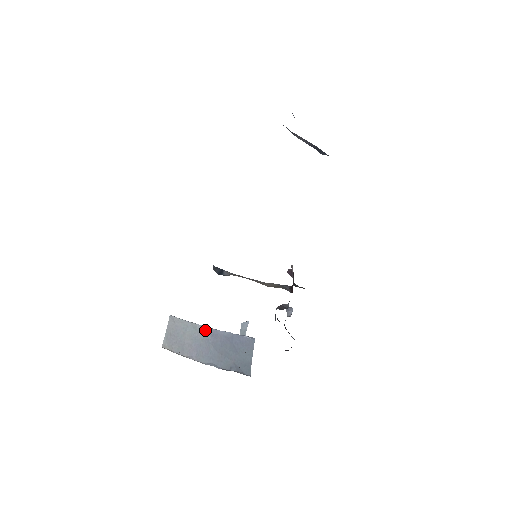
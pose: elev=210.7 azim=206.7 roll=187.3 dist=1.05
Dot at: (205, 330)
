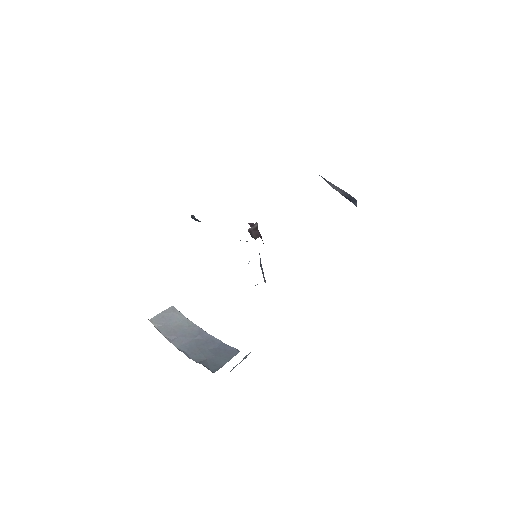
Dot at: (197, 329)
